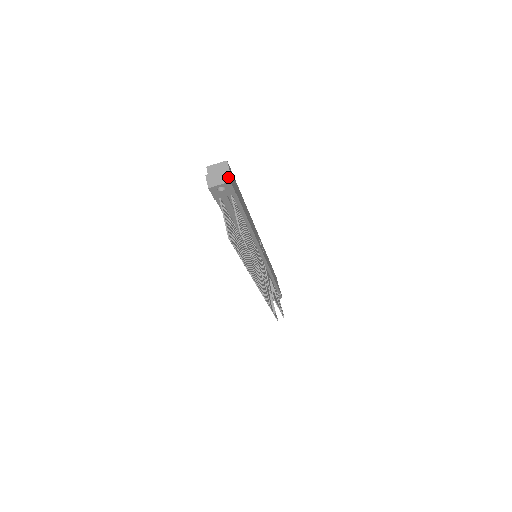
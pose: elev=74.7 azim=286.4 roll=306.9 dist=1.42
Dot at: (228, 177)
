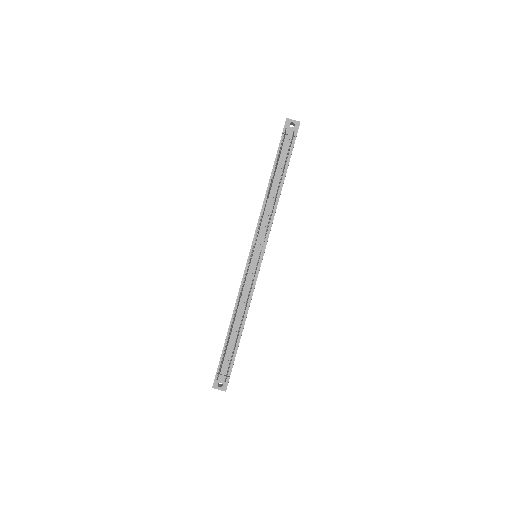
Dot at: (299, 122)
